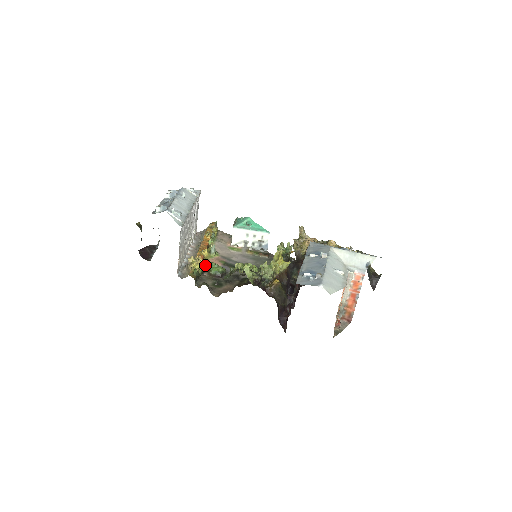
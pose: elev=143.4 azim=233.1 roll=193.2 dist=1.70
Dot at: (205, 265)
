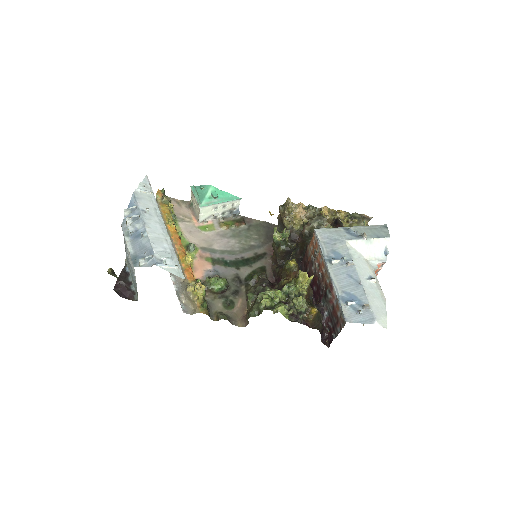
Dot at: (196, 276)
